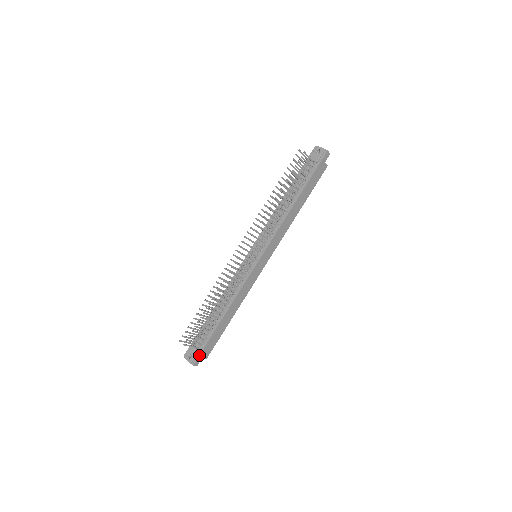
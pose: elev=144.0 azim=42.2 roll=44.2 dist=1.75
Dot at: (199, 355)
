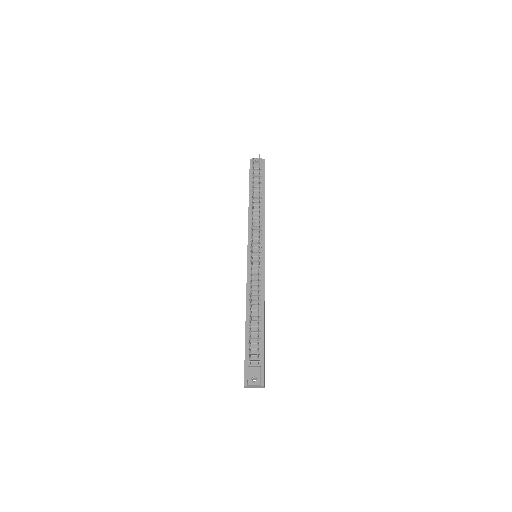
Dot at: (264, 371)
